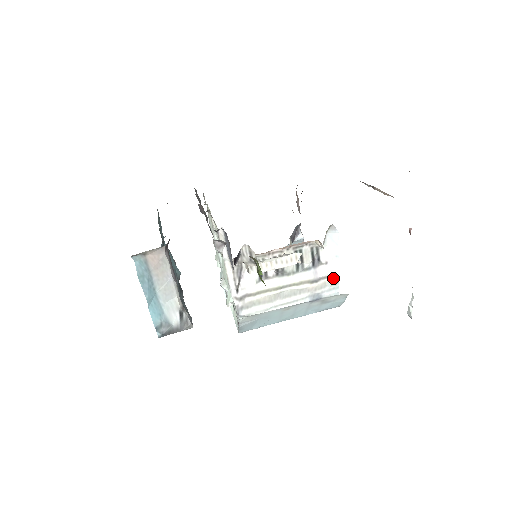
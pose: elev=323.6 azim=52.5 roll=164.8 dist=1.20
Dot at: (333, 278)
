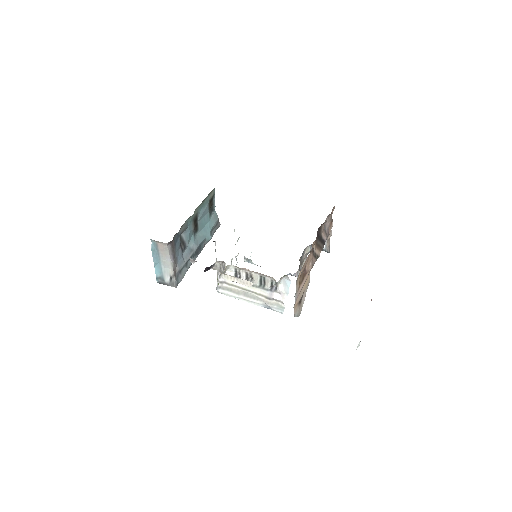
Dot at: (282, 303)
